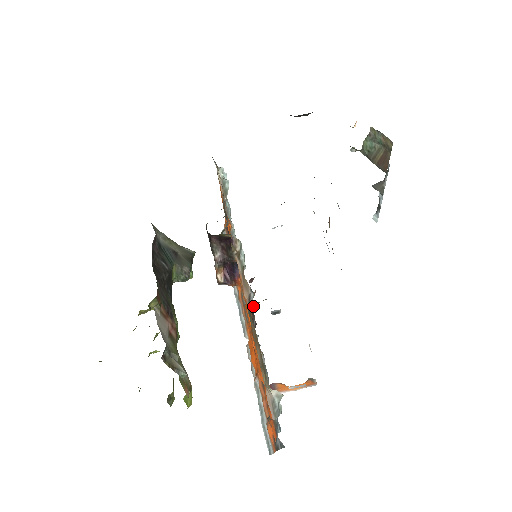
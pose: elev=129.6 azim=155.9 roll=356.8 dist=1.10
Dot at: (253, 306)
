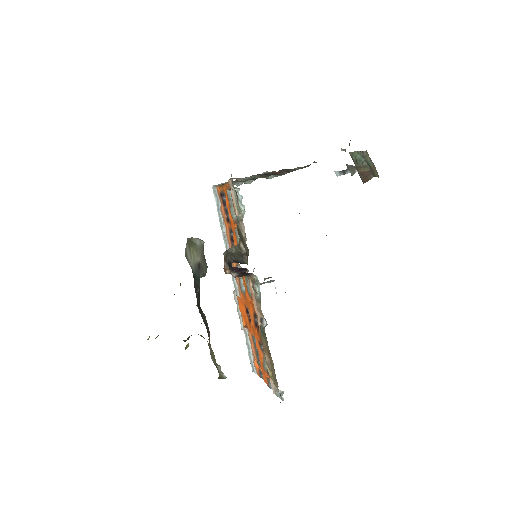
Dot at: occluded
